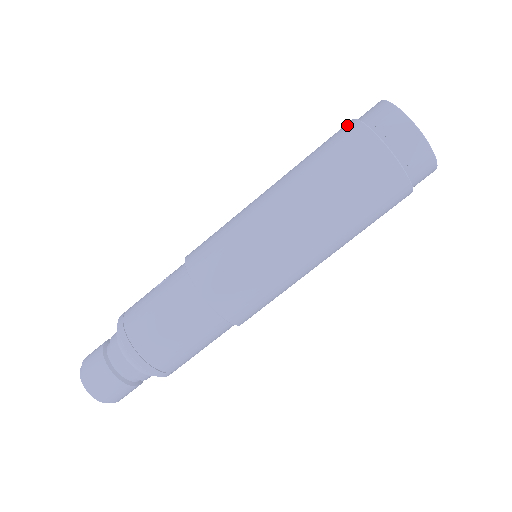
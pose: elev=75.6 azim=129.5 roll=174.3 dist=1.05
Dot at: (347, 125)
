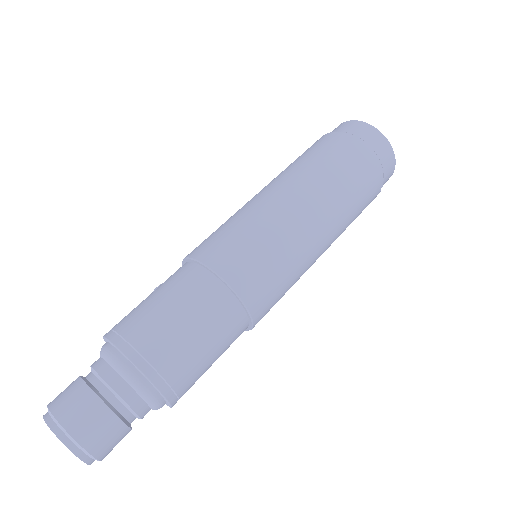
Dot at: occluded
